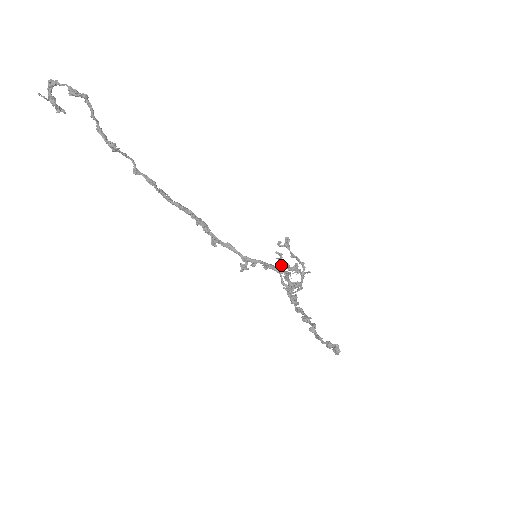
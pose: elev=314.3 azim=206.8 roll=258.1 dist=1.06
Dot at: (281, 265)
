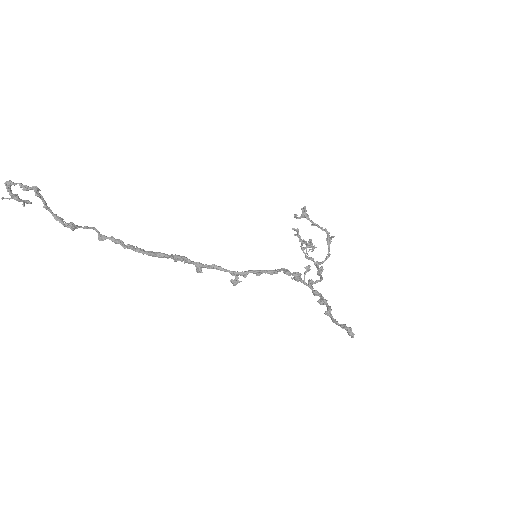
Dot at: (300, 241)
